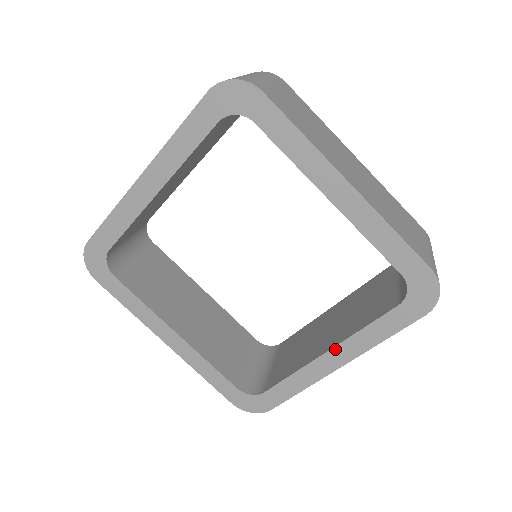
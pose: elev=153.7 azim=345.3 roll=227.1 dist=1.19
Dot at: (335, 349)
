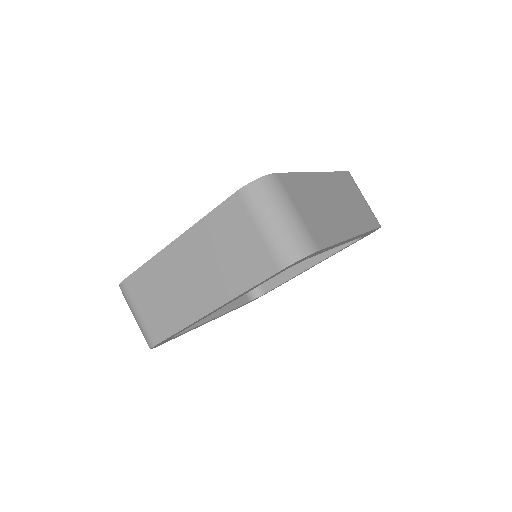
Dot at: (314, 265)
